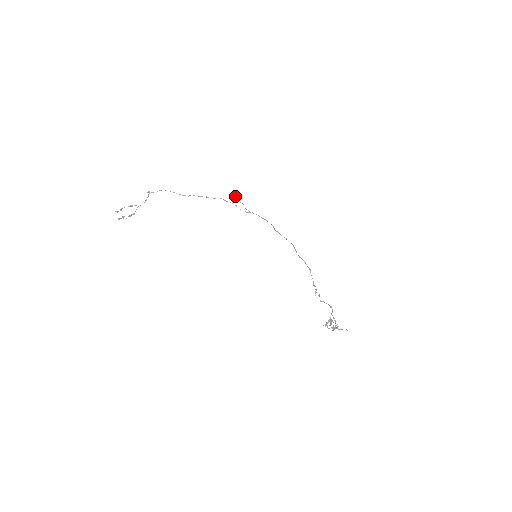
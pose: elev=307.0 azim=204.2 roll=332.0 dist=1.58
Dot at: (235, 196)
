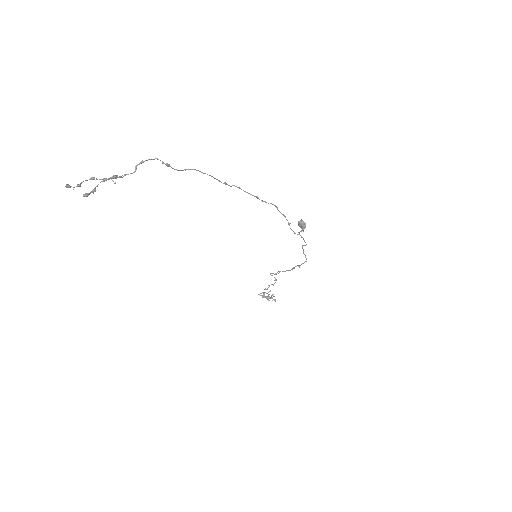
Dot at: (305, 227)
